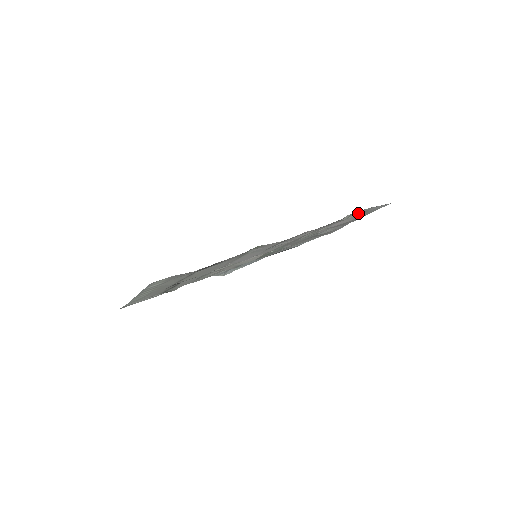
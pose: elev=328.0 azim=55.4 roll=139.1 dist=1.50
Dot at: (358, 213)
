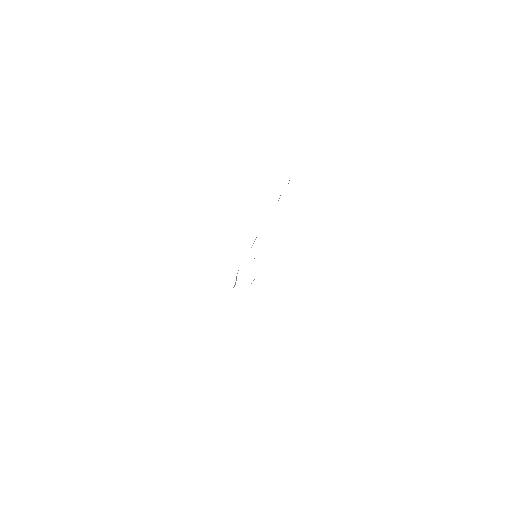
Dot at: occluded
